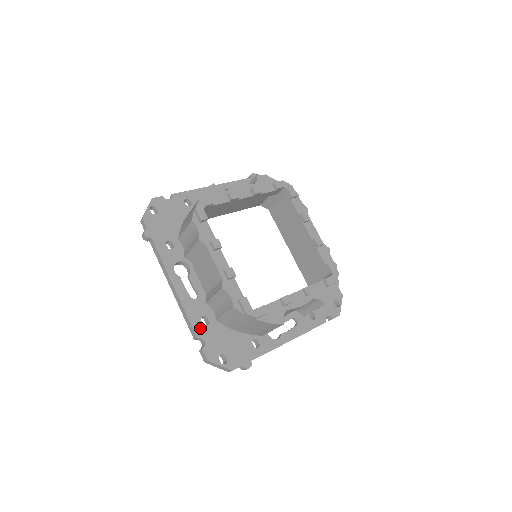
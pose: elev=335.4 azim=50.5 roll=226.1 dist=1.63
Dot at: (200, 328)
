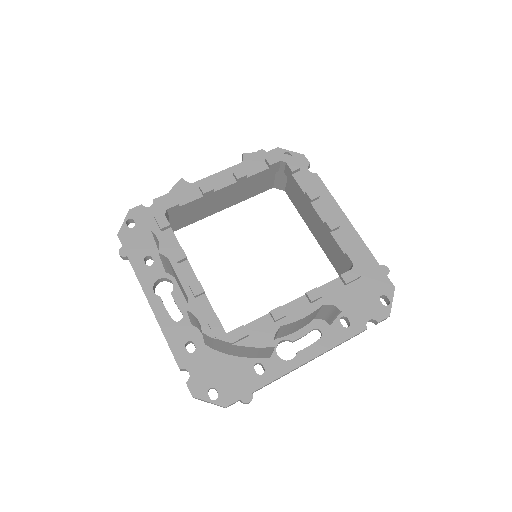
Dot at: (184, 357)
